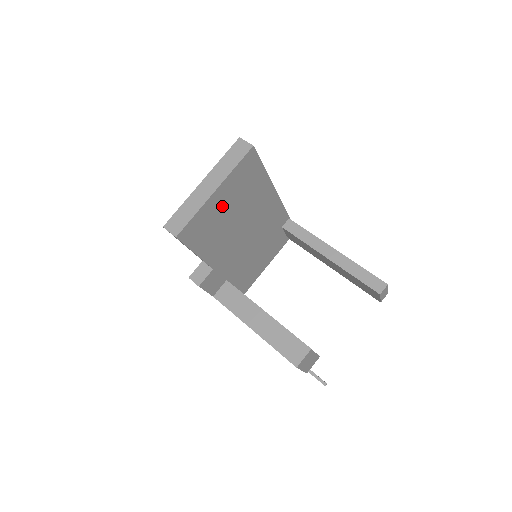
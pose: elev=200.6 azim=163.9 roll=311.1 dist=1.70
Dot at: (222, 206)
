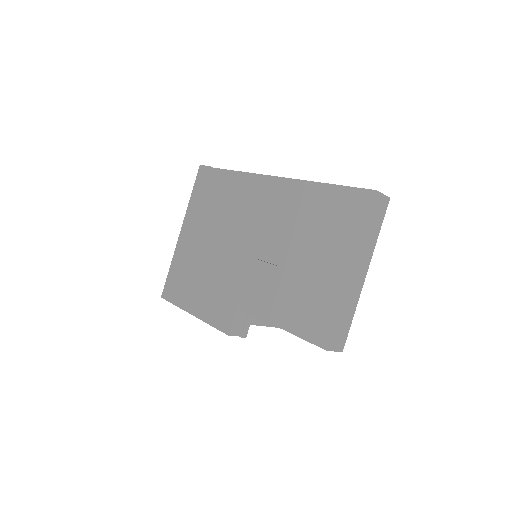
Dot at: occluded
